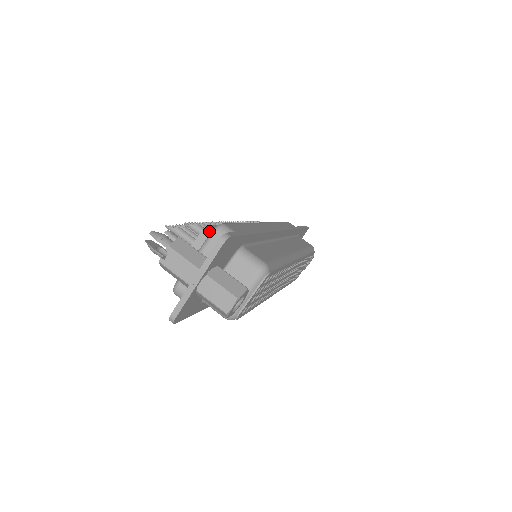
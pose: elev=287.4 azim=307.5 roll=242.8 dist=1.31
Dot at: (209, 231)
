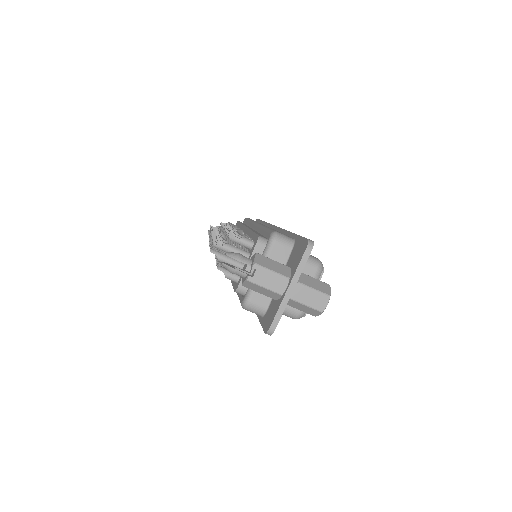
Dot at: (263, 241)
